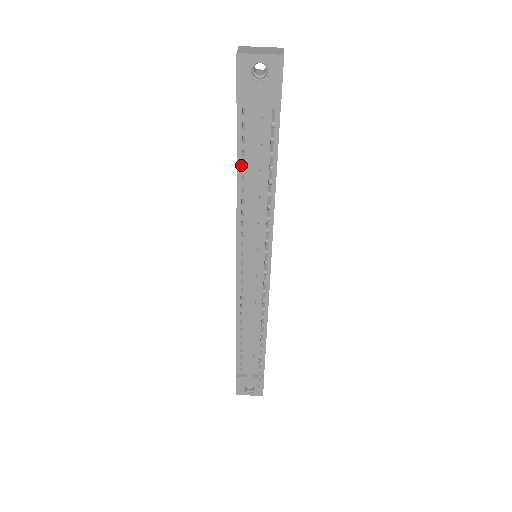
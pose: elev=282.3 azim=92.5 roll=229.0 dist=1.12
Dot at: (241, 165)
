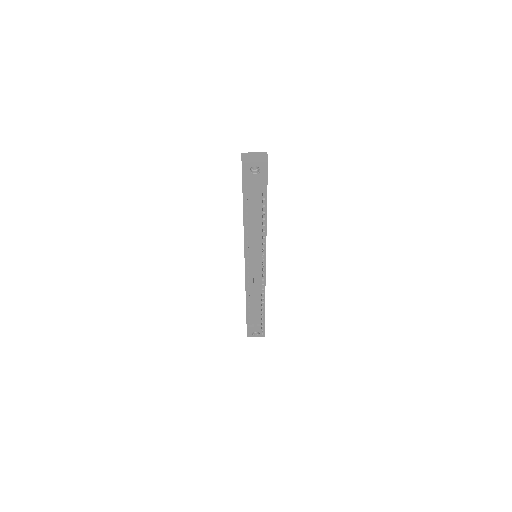
Dot at: (246, 213)
